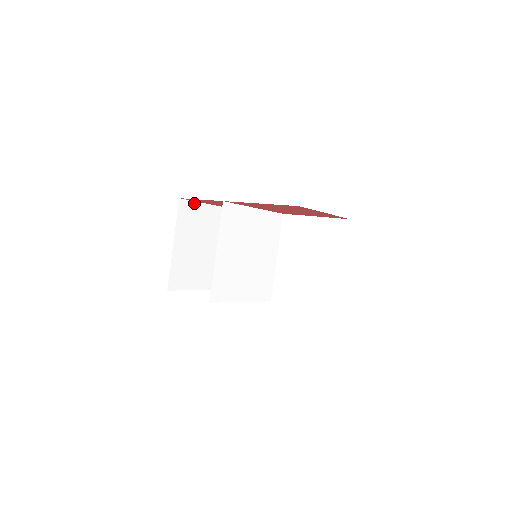
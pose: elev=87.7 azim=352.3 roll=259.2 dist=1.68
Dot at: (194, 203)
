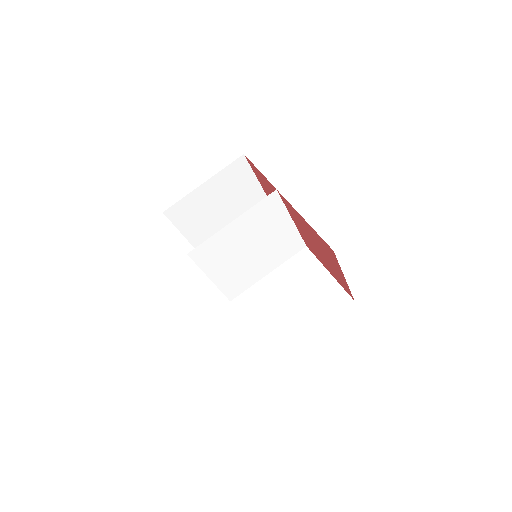
Dot at: (250, 169)
